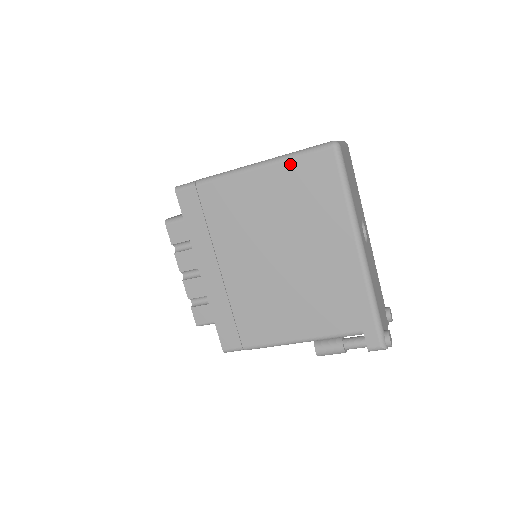
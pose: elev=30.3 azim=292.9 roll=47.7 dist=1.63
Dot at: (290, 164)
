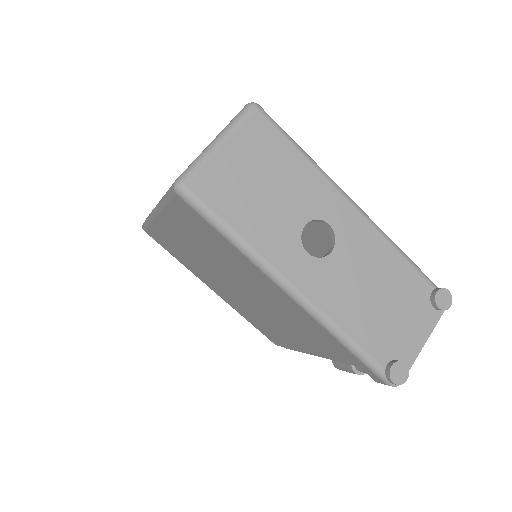
Dot at: (169, 211)
